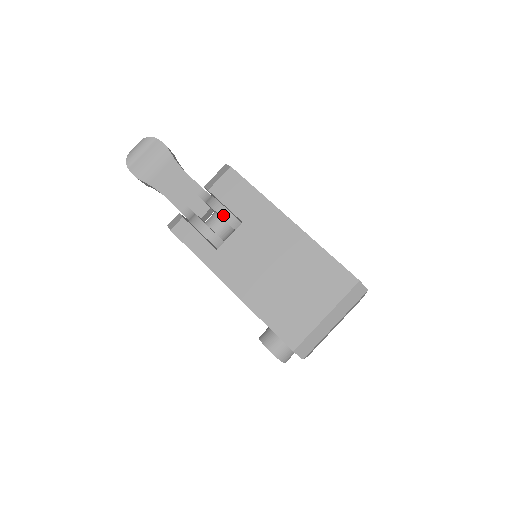
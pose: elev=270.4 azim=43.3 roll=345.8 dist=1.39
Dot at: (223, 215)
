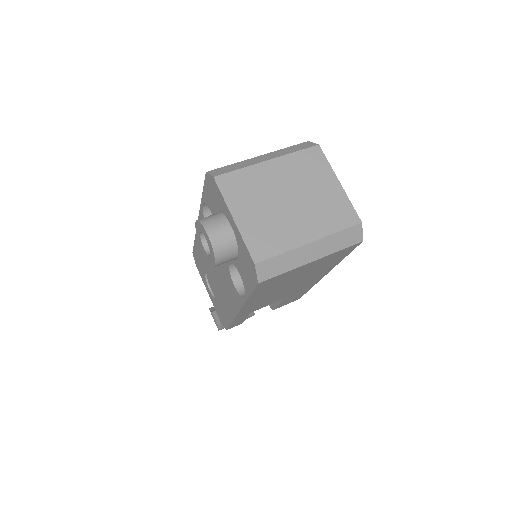
Dot at: occluded
